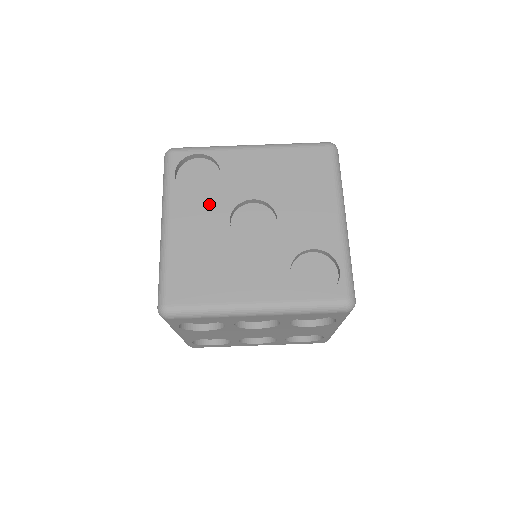
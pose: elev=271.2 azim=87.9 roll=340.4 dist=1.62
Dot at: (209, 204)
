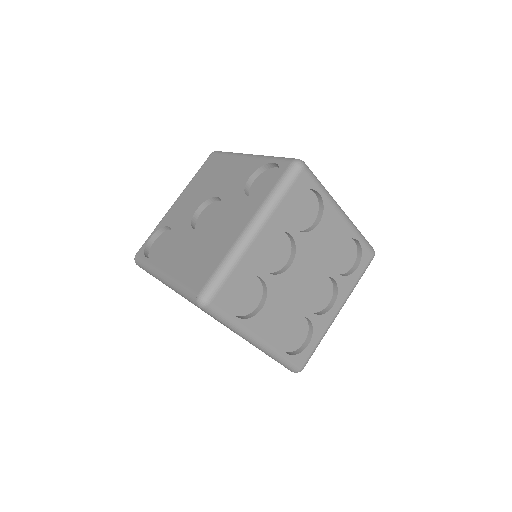
Dot at: (176, 240)
